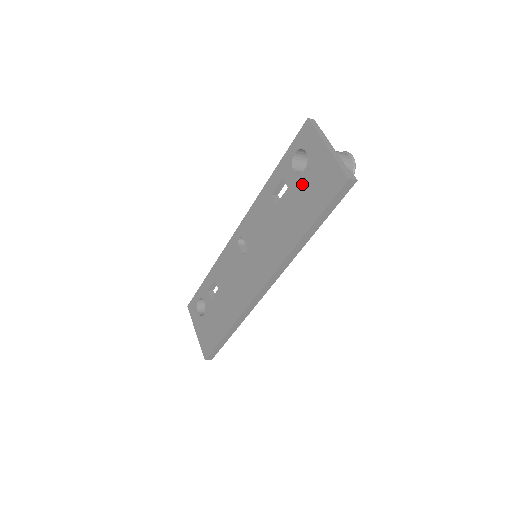
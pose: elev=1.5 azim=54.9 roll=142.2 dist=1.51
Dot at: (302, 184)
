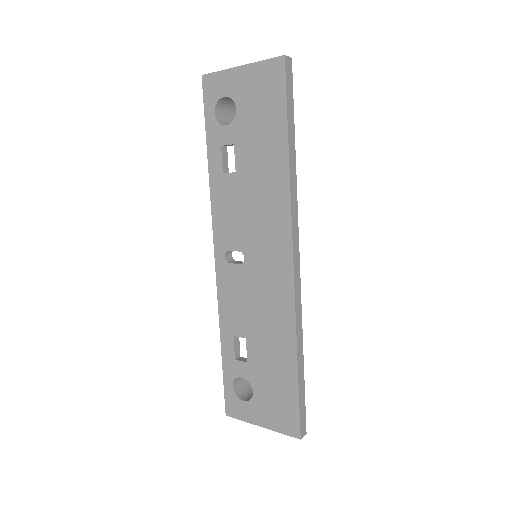
Dot at: (245, 121)
